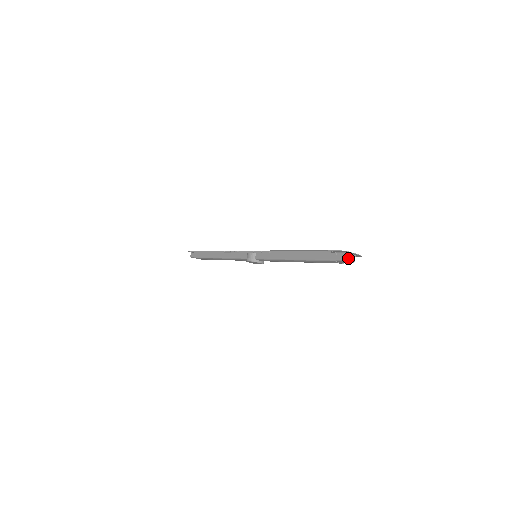
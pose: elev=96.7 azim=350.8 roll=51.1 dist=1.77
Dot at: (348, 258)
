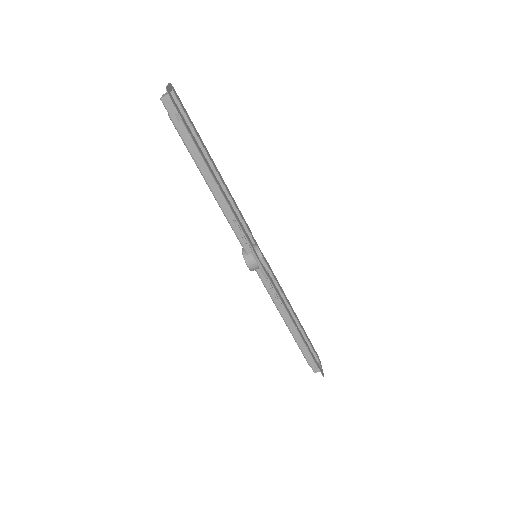
Dot at: (317, 370)
